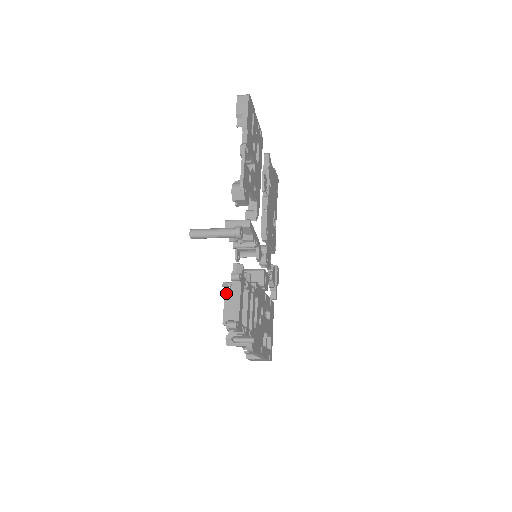
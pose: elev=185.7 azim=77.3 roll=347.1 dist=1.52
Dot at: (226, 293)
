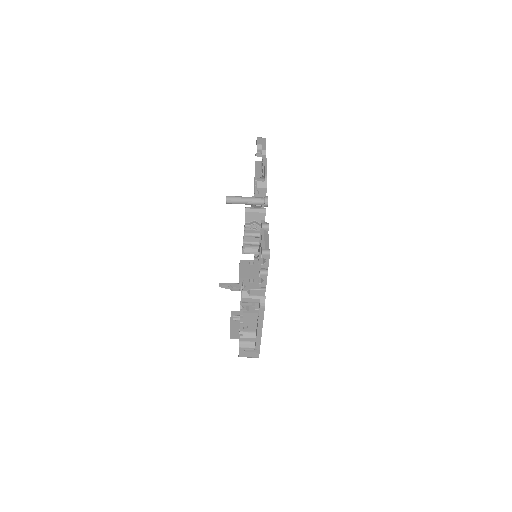
Dot at: (241, 262)
